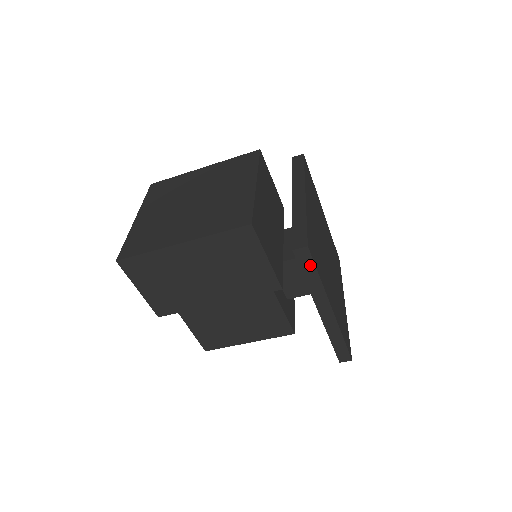
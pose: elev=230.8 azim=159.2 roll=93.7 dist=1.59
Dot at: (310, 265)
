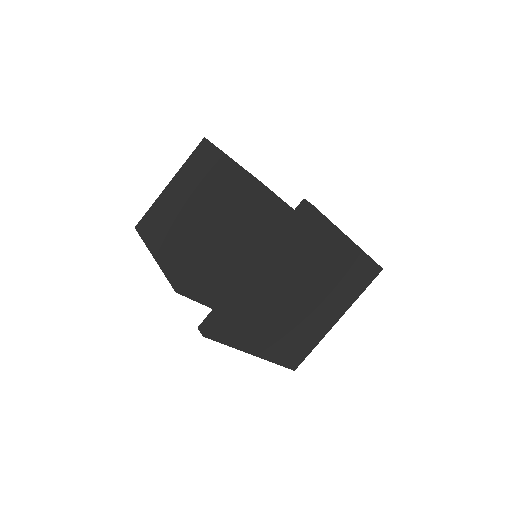
Dot at: (216, 339)
